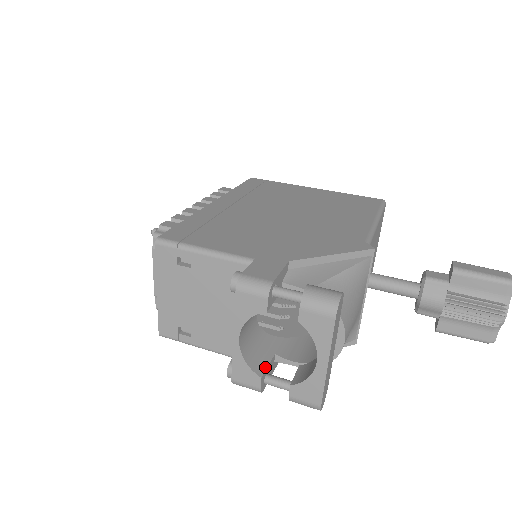
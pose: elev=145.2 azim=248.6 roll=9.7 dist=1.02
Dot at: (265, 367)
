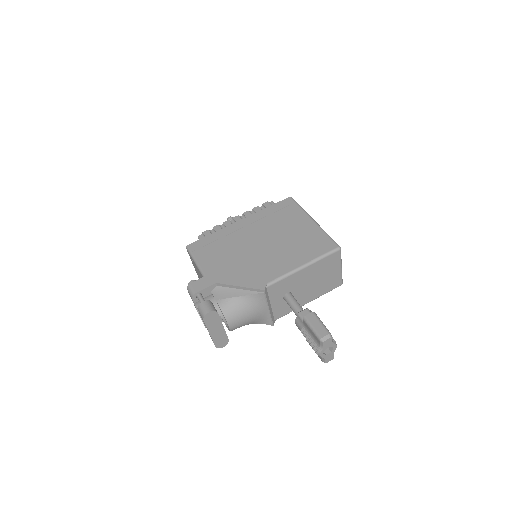
Dot at: occluded
